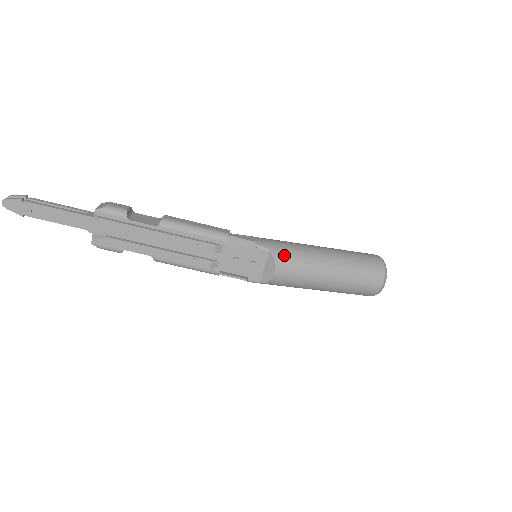
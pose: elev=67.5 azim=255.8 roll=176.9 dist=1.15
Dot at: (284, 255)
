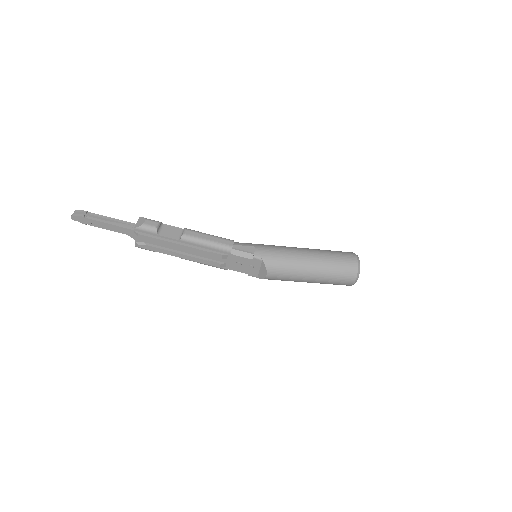
Dot at: (274, 263)
